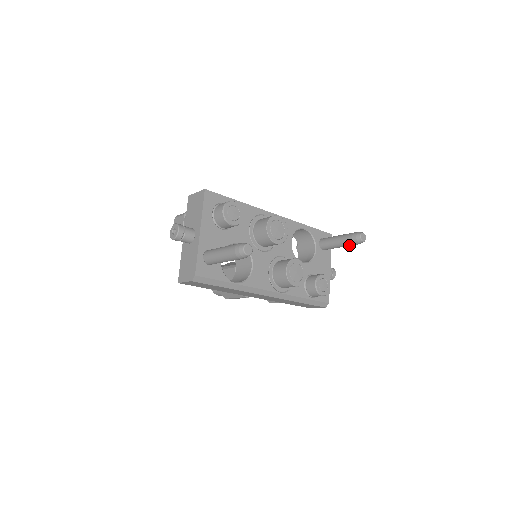
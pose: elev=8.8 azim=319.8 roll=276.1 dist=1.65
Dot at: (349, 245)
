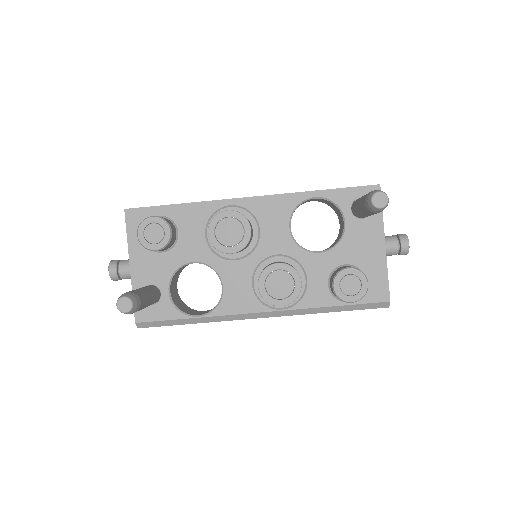
Dot at: (373, 213)
